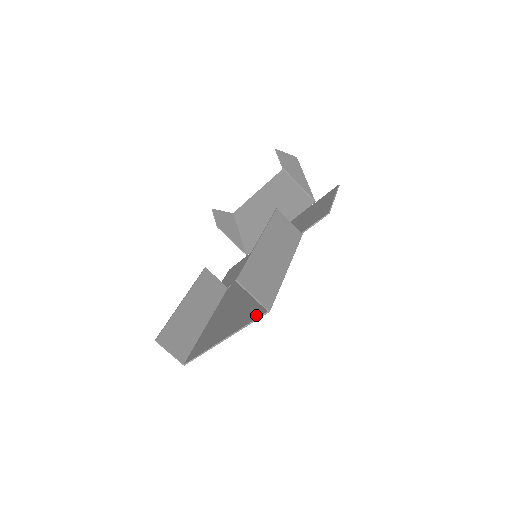
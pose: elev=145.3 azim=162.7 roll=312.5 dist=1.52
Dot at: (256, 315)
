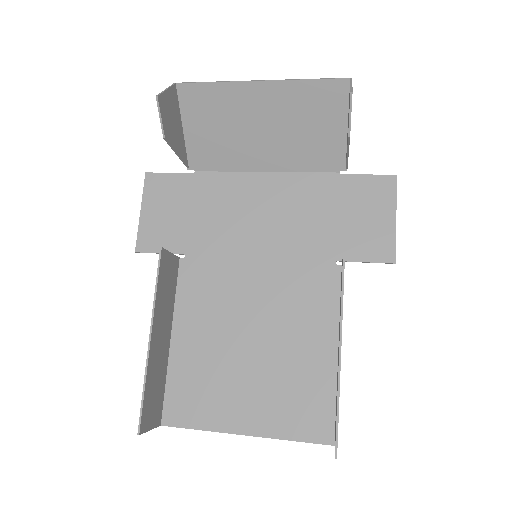
Dot at: (310, 435)
